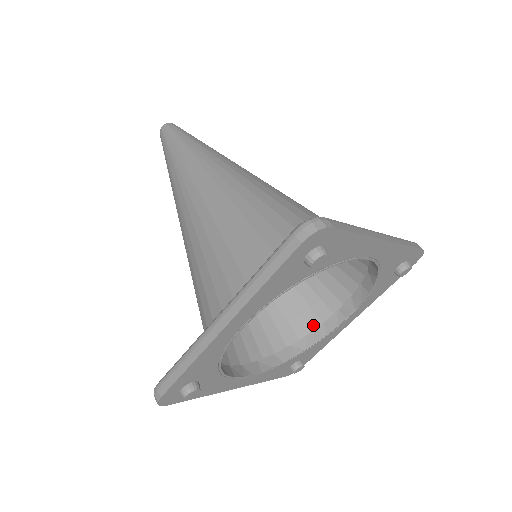
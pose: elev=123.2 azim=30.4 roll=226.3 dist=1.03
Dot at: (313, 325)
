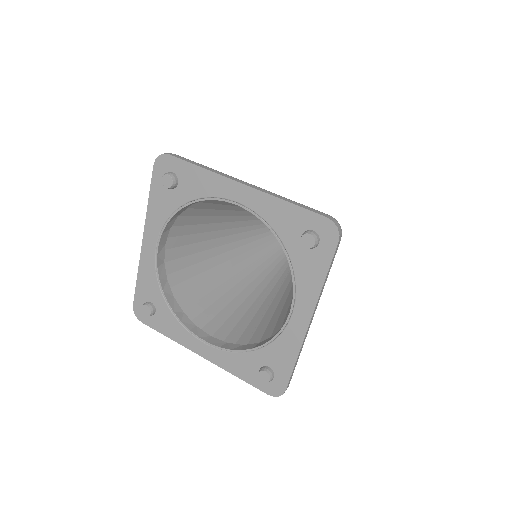
Dot at: occluded
